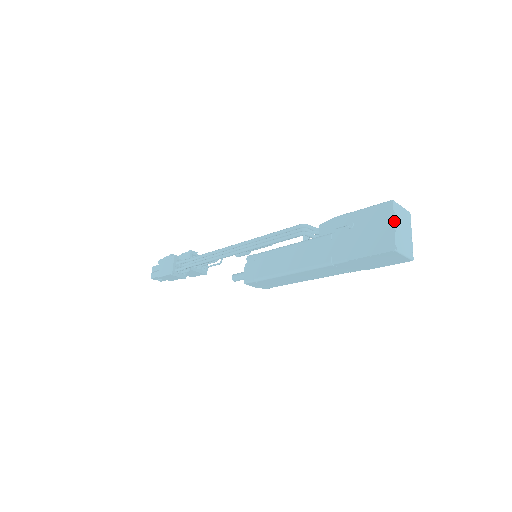
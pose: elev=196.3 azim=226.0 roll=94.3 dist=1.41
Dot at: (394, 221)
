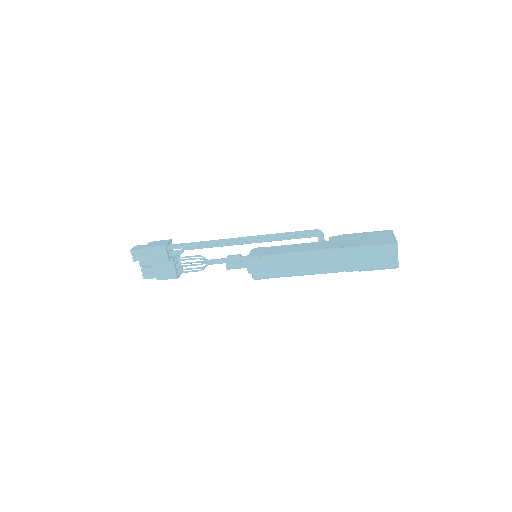
Dot at: (394, 235)
